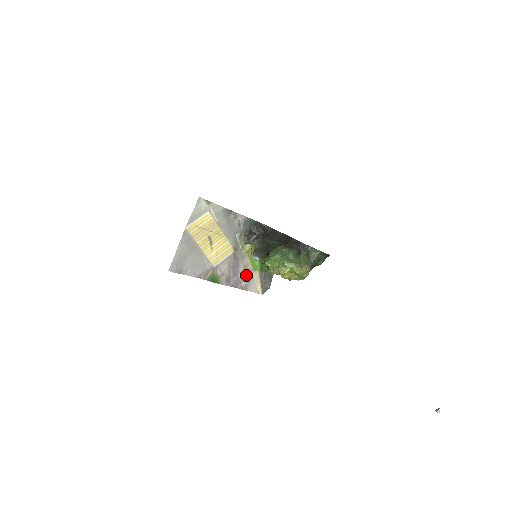
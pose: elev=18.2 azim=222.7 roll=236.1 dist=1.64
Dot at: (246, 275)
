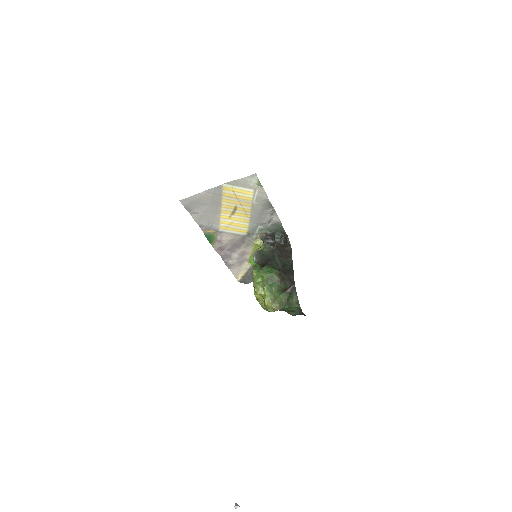
Dot at: (239, 258)
